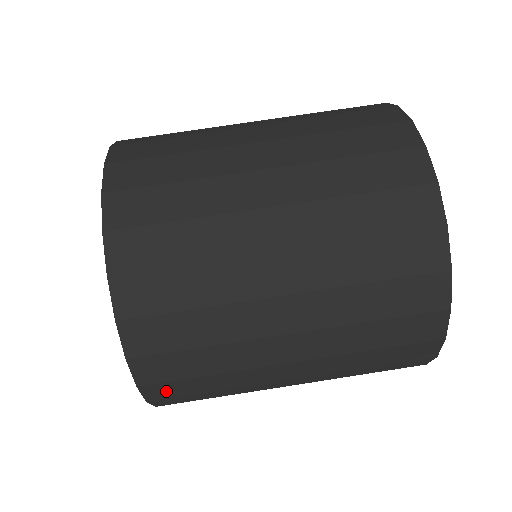
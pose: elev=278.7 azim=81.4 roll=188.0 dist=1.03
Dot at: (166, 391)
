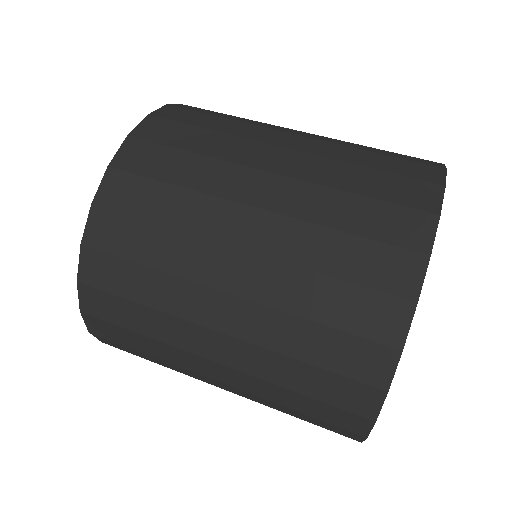
Dot at: (99, 304)
